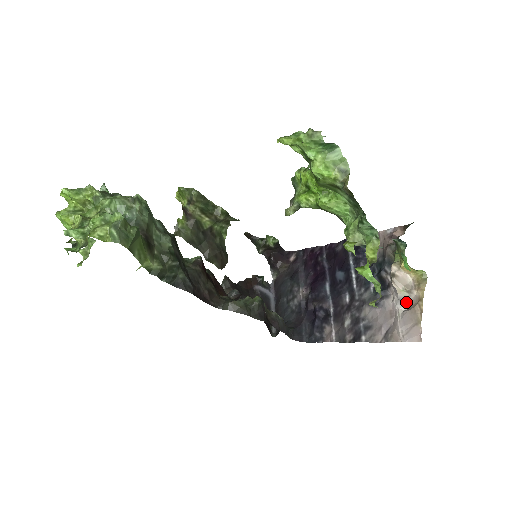
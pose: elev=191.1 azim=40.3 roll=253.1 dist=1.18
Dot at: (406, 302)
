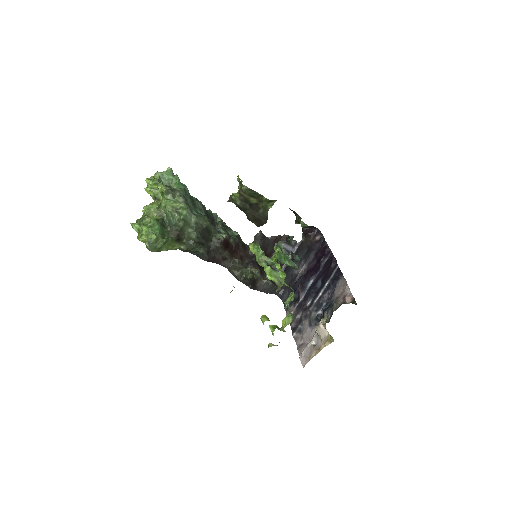
Dot at: (318, 341)
